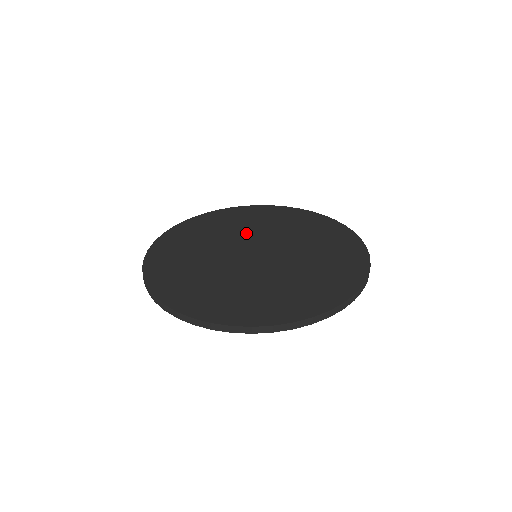
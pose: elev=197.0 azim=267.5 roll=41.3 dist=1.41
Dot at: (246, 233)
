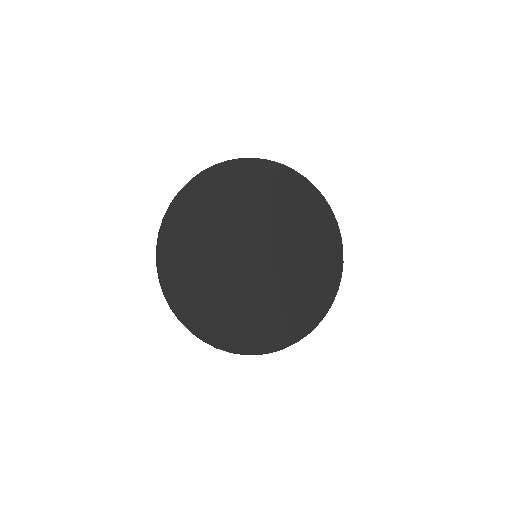
Dot at: (237, 224)
